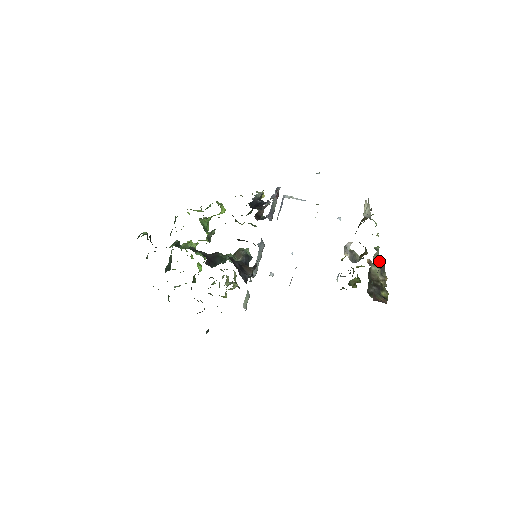
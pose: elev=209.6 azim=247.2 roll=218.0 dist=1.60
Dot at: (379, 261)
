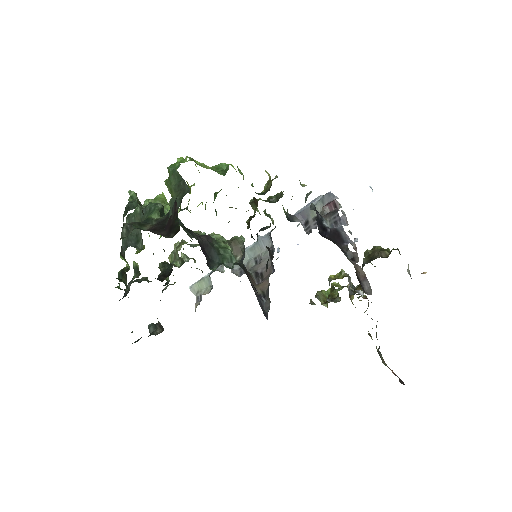
Dot at: occluded
